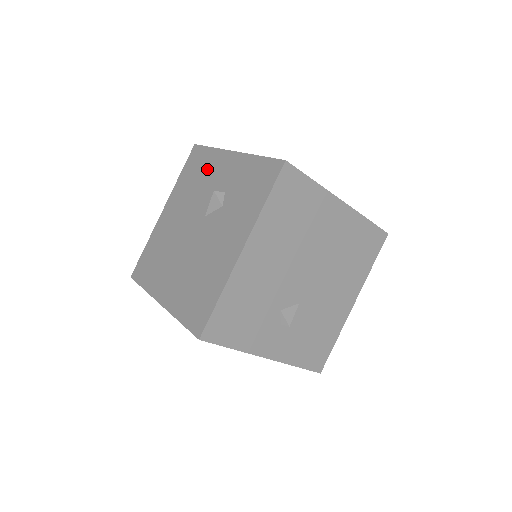
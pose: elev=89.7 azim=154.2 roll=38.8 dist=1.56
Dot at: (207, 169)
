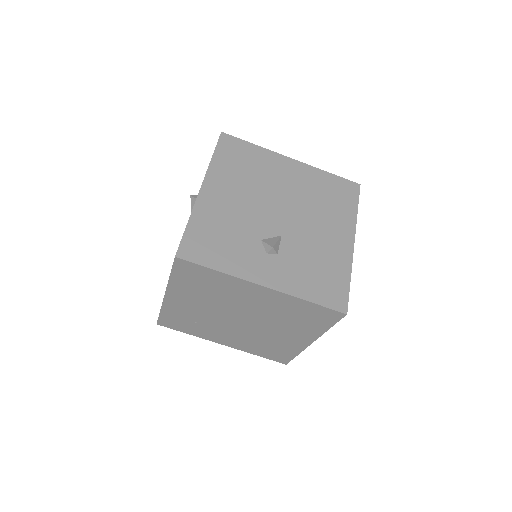
Dot at: occluded
